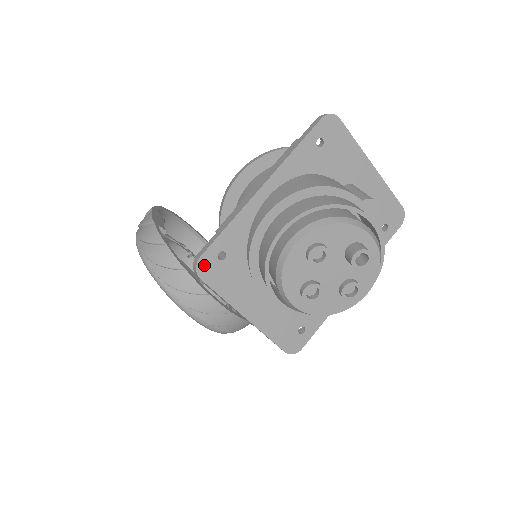
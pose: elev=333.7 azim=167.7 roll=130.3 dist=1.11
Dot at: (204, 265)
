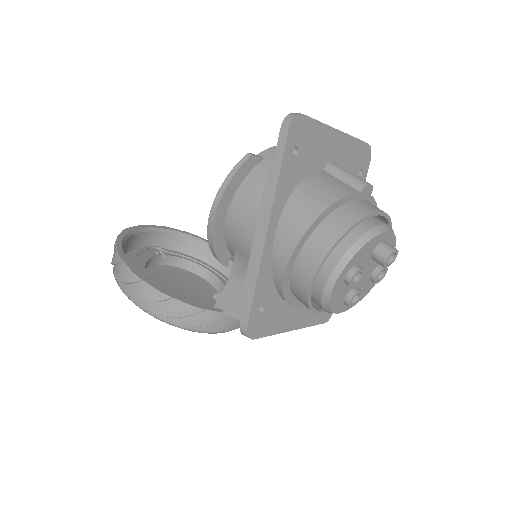
Dot at: (252, 328)
